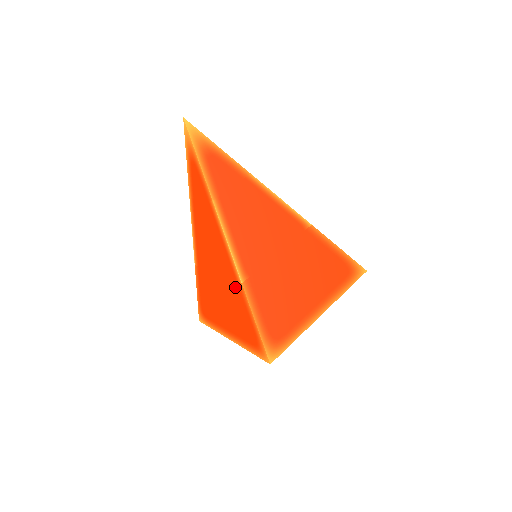
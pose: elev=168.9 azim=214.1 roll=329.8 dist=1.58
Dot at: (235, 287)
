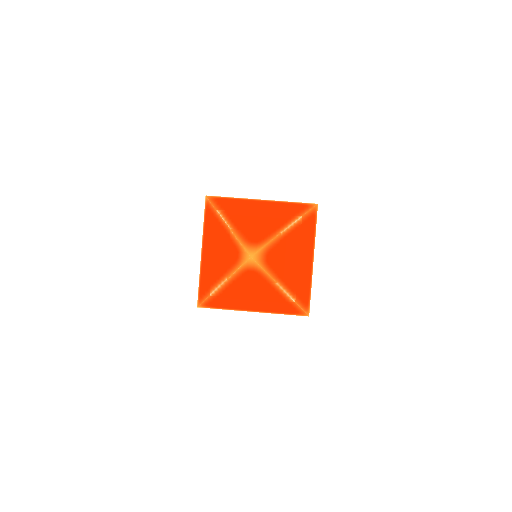
Dot at: (283, 303)
